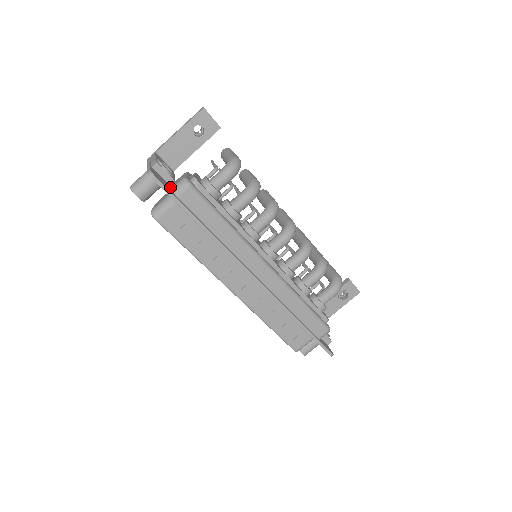
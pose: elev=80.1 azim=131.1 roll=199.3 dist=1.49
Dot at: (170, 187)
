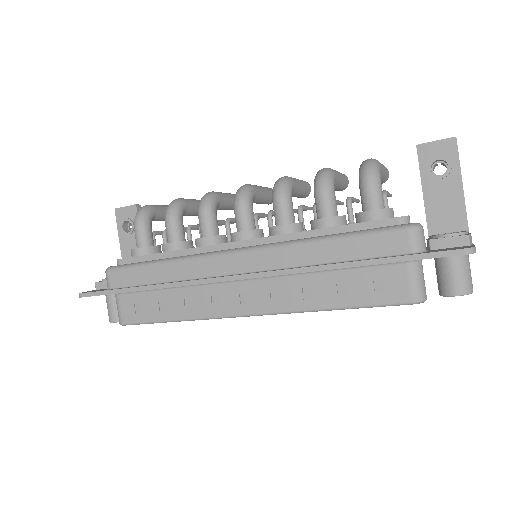
Dot at: occluded
